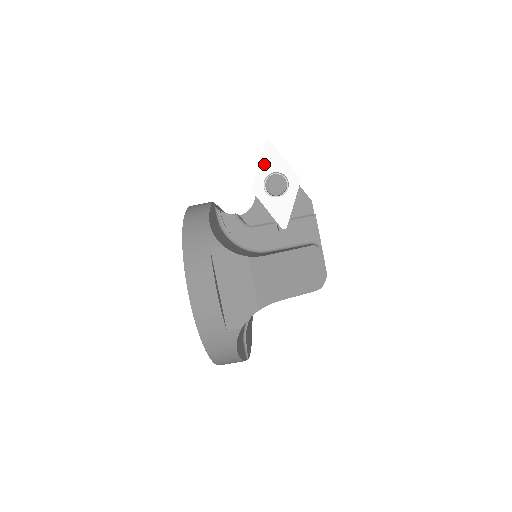
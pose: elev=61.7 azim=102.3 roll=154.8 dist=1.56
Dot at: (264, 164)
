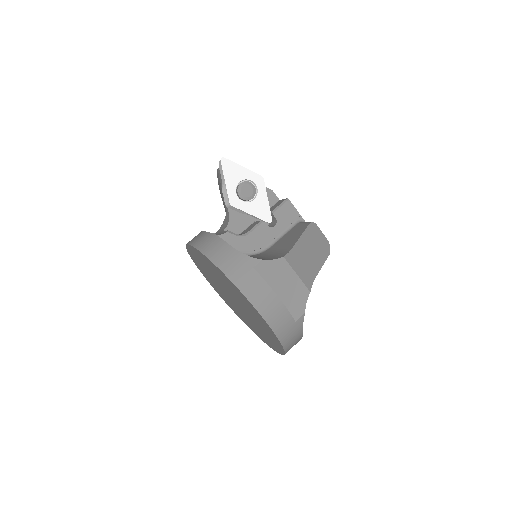
Dot at: (229, 179)
